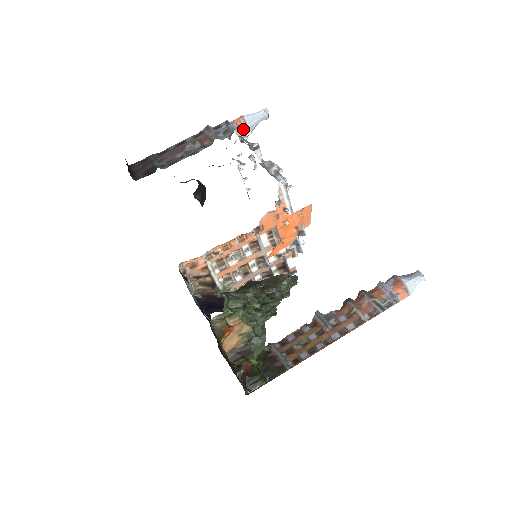
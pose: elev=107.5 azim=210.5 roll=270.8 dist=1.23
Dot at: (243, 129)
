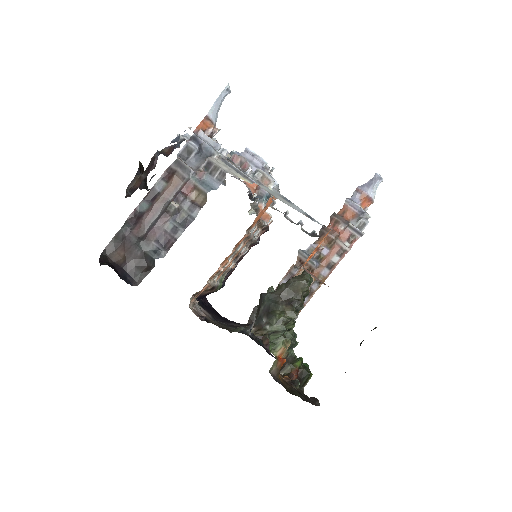
Dot at: (211, 132)
